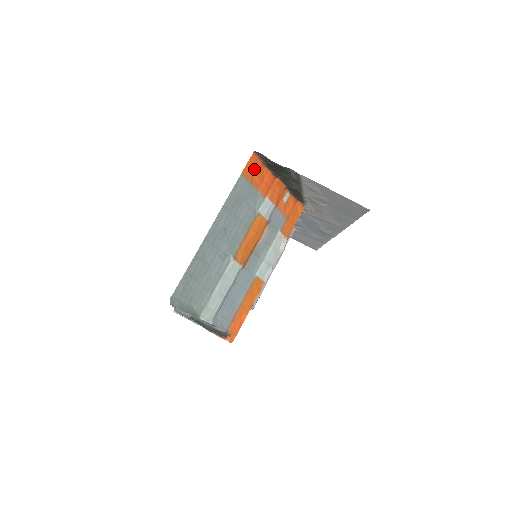
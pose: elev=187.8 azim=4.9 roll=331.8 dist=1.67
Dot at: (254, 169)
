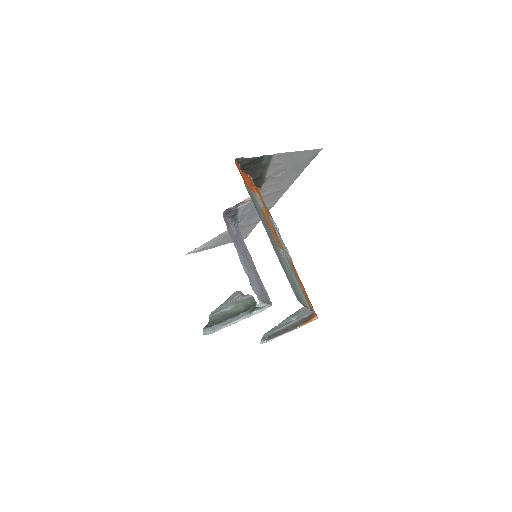
Dot at: occluded
